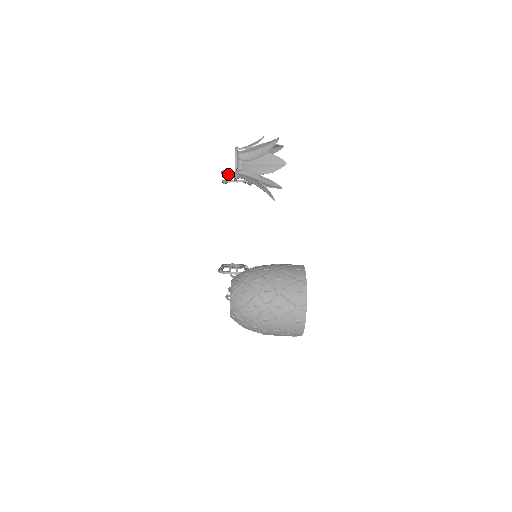
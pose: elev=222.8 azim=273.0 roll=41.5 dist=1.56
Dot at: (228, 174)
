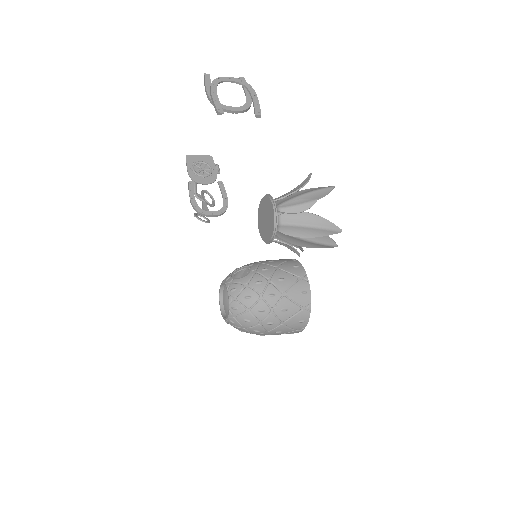
Dot at: (217, 83)
